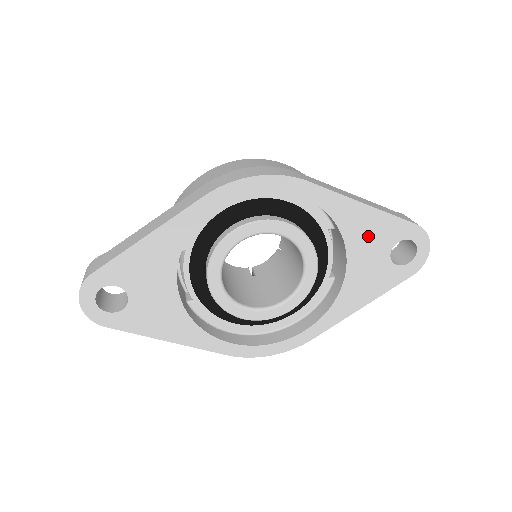
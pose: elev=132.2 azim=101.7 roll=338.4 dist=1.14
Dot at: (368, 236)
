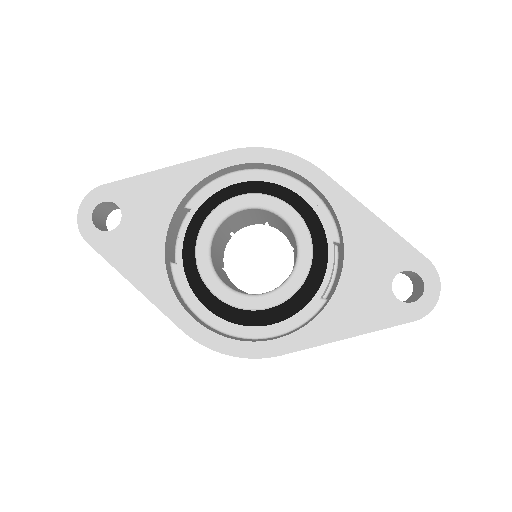
Dot at: (371, 251)
